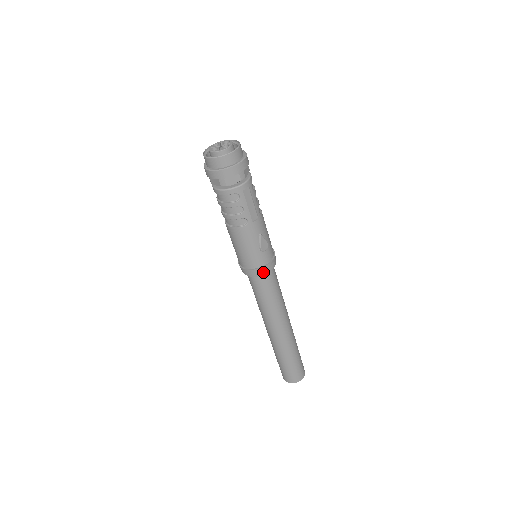
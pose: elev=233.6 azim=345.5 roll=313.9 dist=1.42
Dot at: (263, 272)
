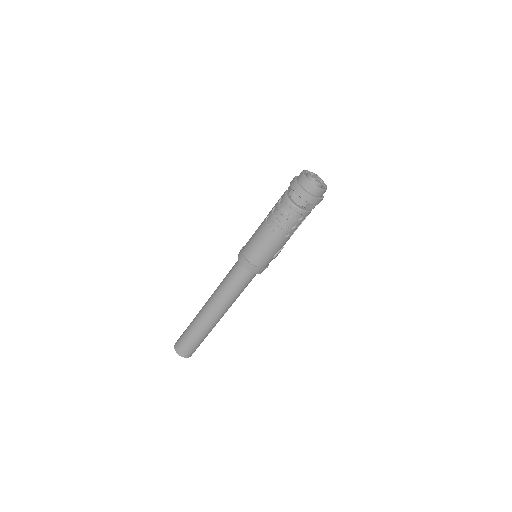
Dot at: (259, 272)
